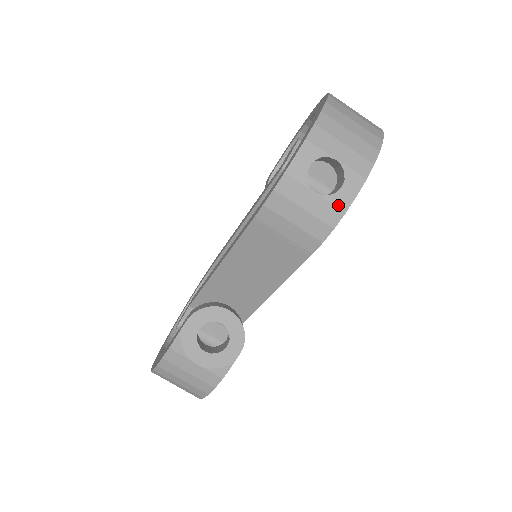
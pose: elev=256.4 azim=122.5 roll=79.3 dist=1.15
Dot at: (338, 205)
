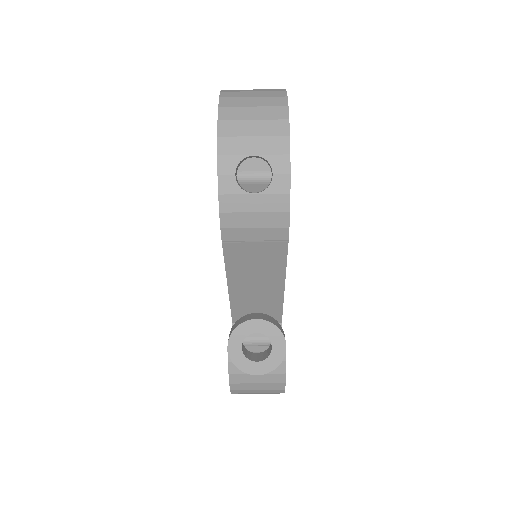
Dot at: (280, 191)
